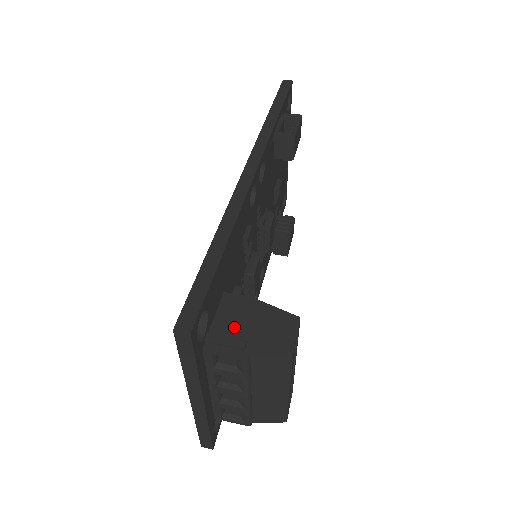
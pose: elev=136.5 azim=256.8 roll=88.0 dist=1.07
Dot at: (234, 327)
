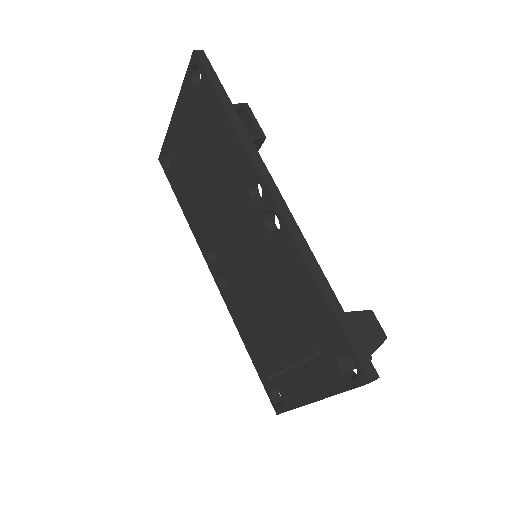
Dot at: occluded
